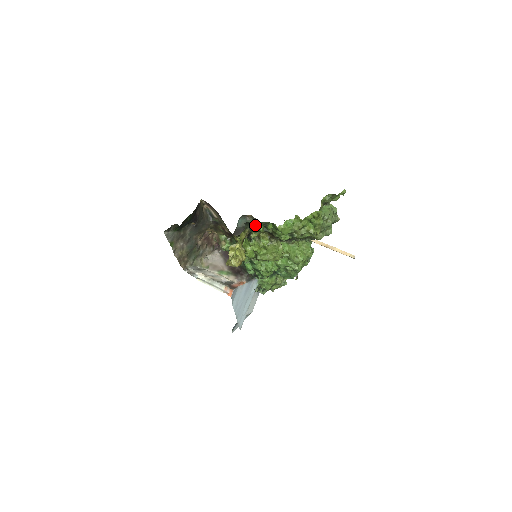
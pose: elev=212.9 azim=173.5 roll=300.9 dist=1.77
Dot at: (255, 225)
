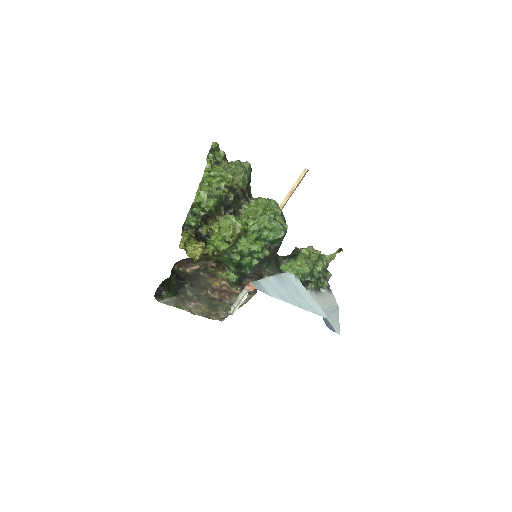
Dot at: (186, 221)
